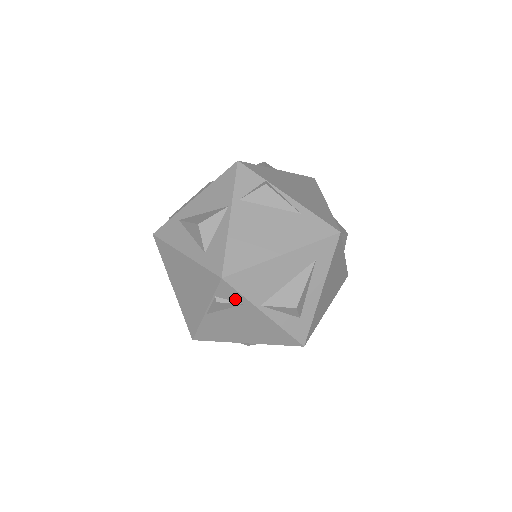
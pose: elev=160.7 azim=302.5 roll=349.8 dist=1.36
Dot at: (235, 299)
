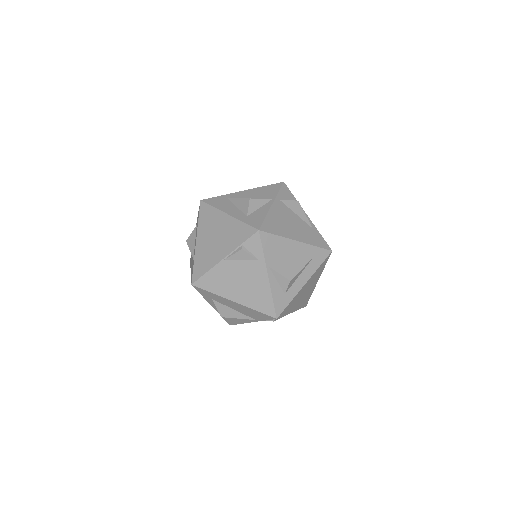
Dot at: (255, 253)
